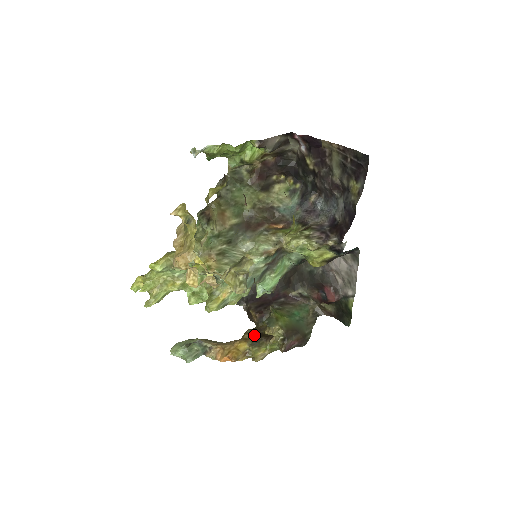
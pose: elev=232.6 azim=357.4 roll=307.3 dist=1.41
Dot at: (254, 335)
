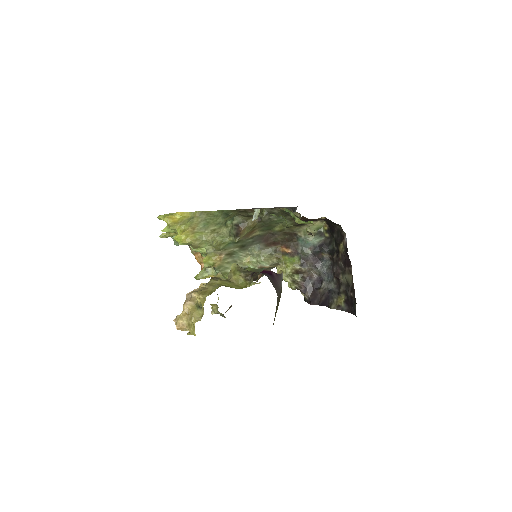
Dot at: occluded
